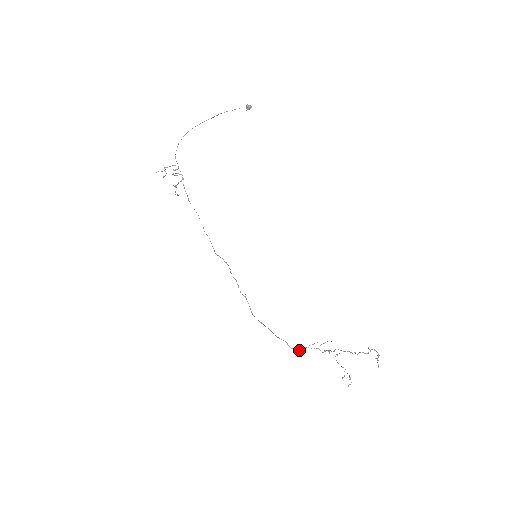
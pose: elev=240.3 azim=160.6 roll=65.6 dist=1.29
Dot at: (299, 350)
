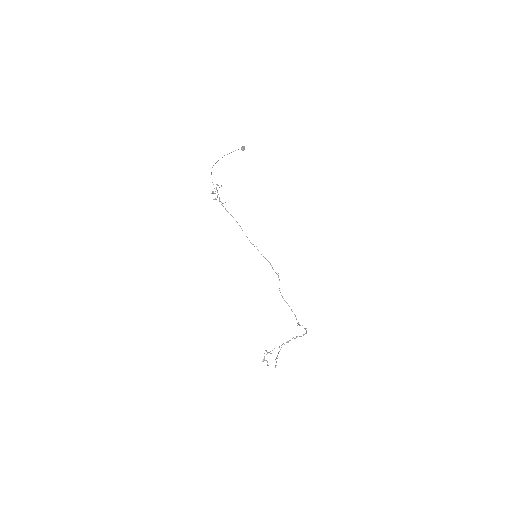
Dot at: occluded
